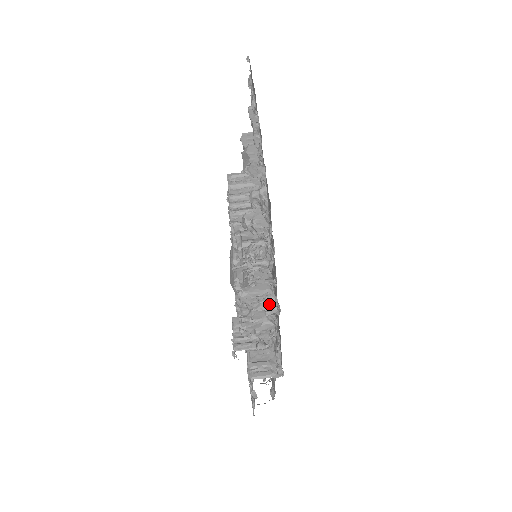
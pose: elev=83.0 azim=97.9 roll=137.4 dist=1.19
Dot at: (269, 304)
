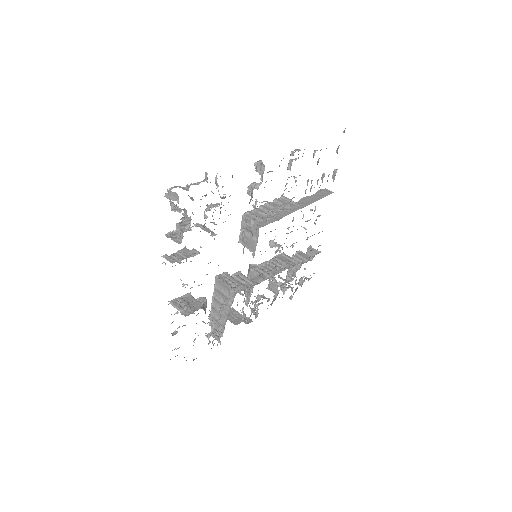
Dot at: (187, 228)
